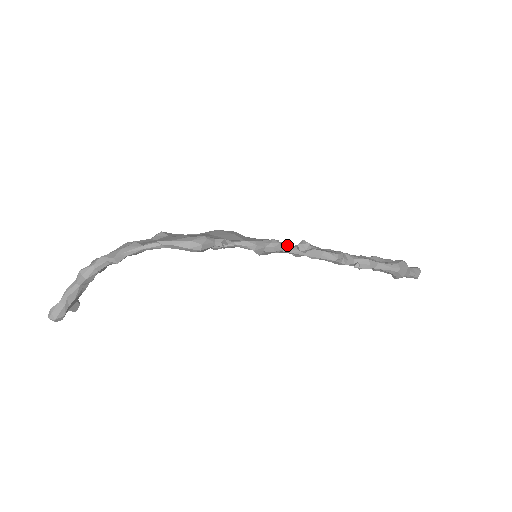
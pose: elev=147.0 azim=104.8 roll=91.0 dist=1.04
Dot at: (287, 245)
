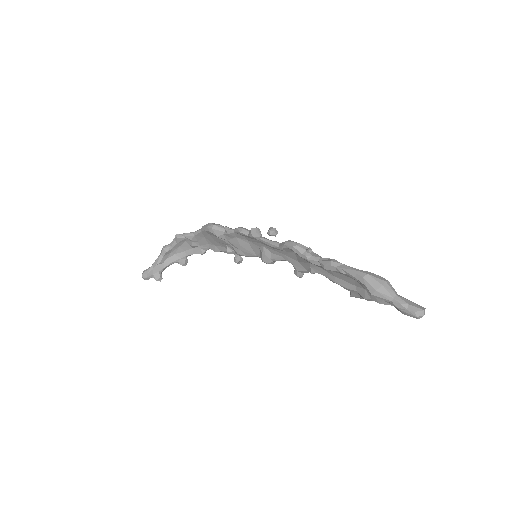
Dot at: occluded
